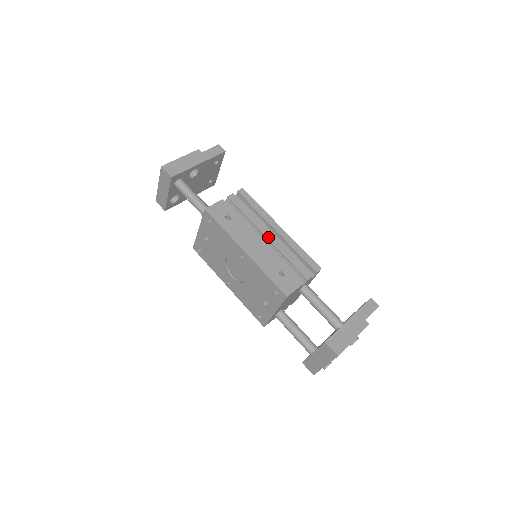
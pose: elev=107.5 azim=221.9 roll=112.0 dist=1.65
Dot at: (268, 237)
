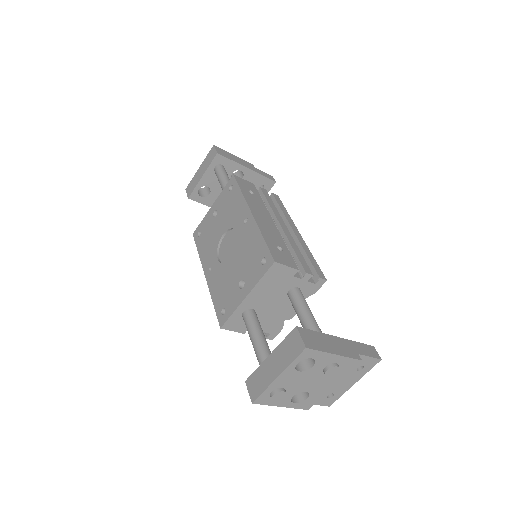
Dot at: (282, 226)
